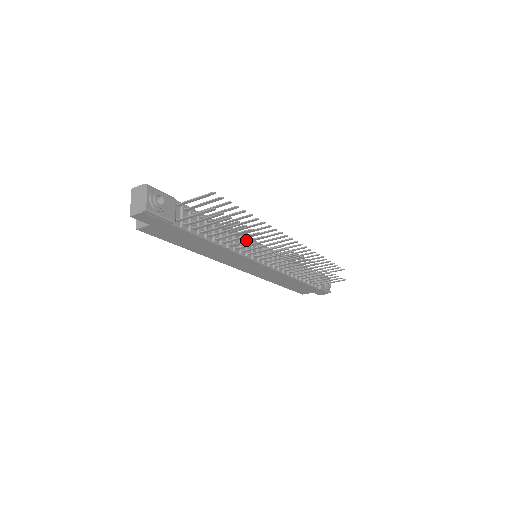
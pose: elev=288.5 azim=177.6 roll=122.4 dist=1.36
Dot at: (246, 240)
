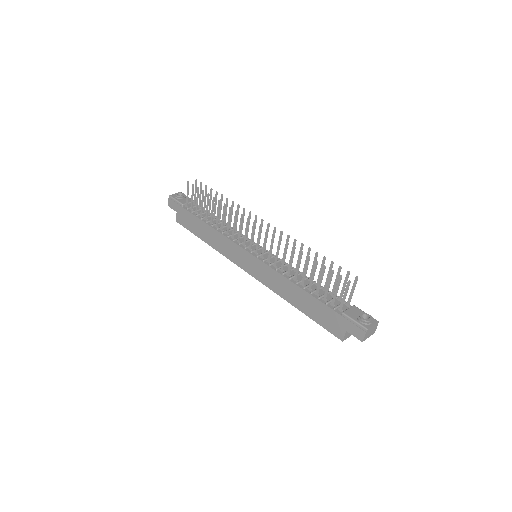
Dot at: (223, 217)
